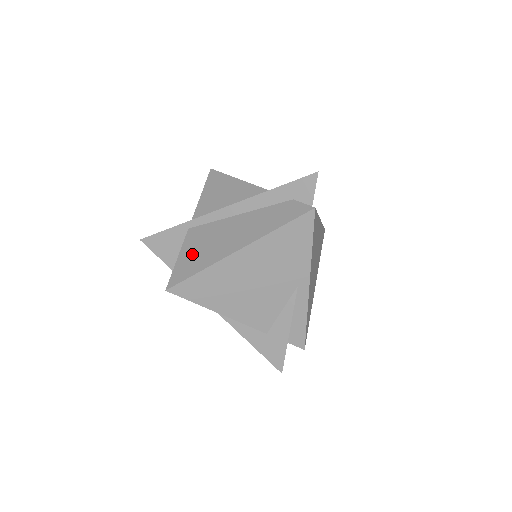
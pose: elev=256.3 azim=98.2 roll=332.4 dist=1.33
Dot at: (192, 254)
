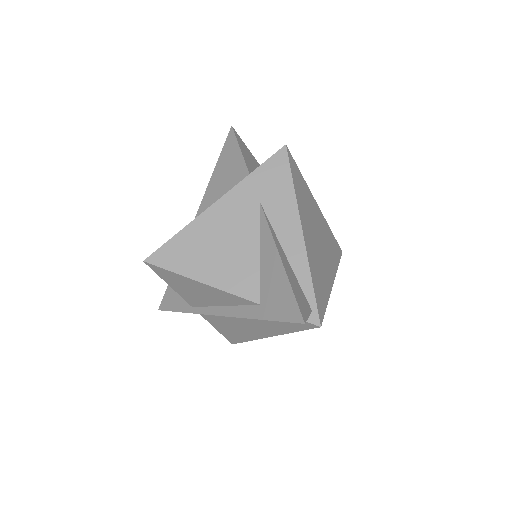
Dot at: (226, 330)
